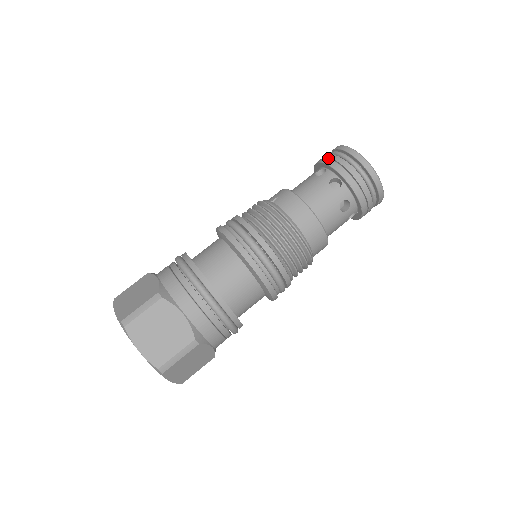
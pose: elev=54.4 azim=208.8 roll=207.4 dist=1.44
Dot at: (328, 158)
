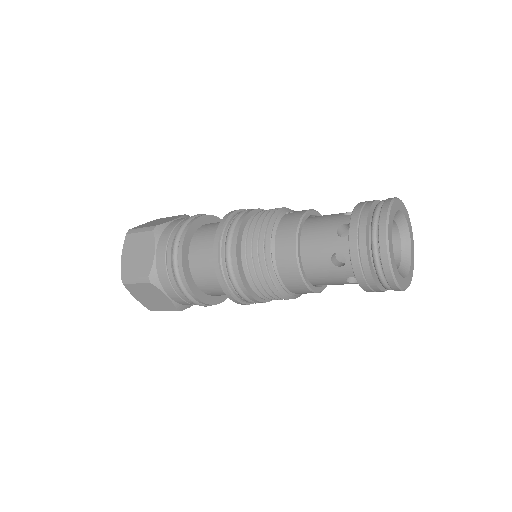
Dot at: (366, 202)
